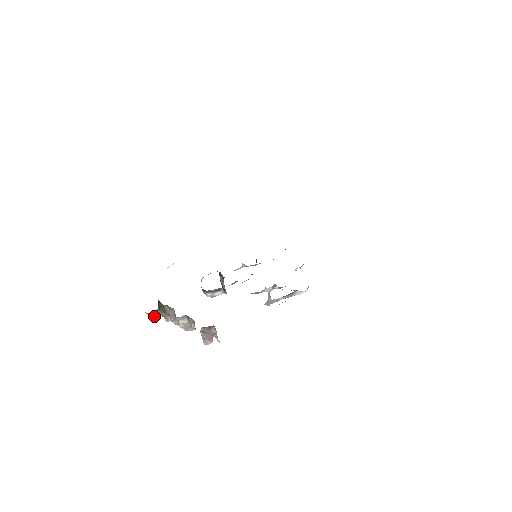
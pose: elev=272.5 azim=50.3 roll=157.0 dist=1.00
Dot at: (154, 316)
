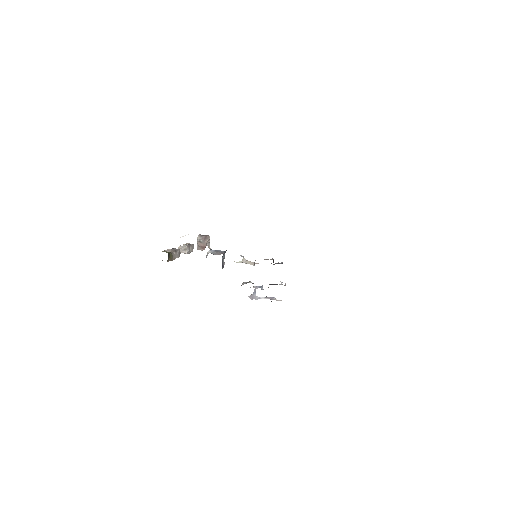
Dot at: occluded
